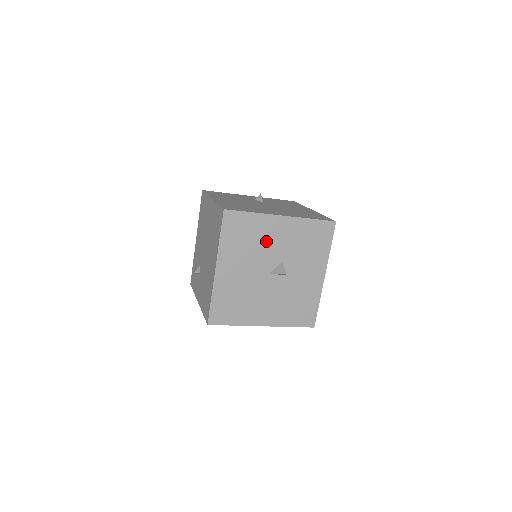
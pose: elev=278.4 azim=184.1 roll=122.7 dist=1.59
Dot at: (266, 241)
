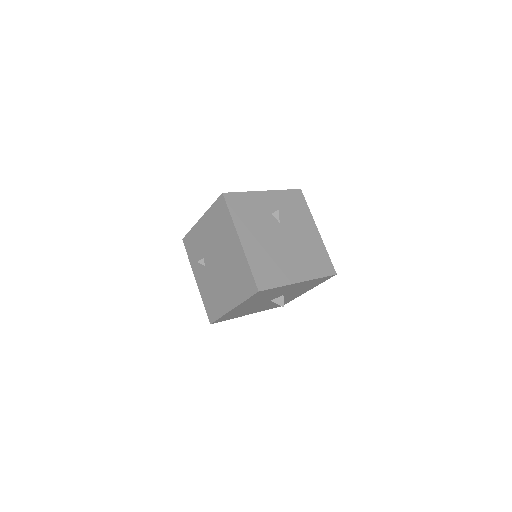
Dot at: (279, 292)
